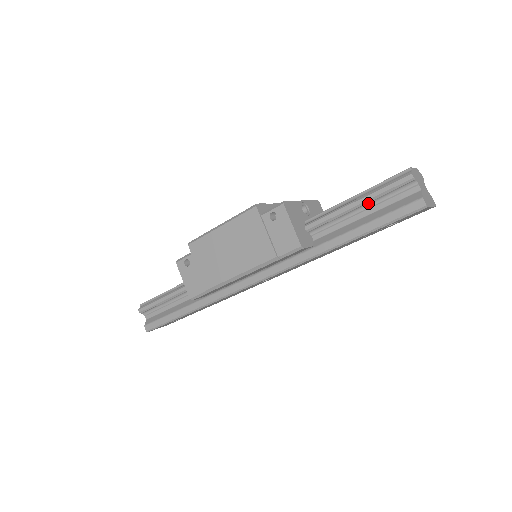
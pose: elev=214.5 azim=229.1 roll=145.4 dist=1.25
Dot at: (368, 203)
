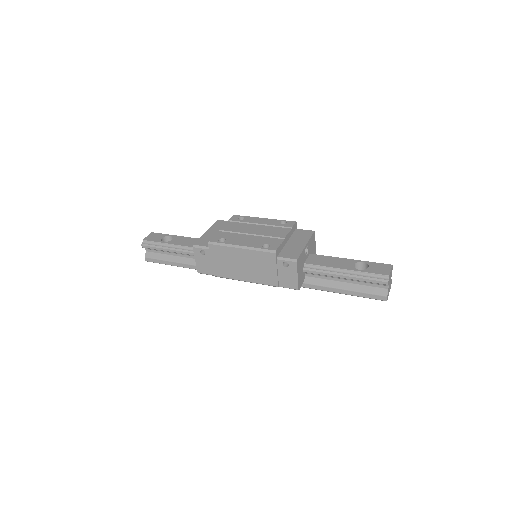
Dot at: (352, 279)
